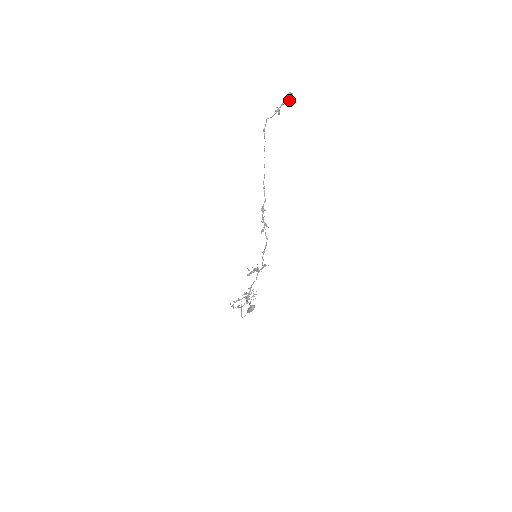
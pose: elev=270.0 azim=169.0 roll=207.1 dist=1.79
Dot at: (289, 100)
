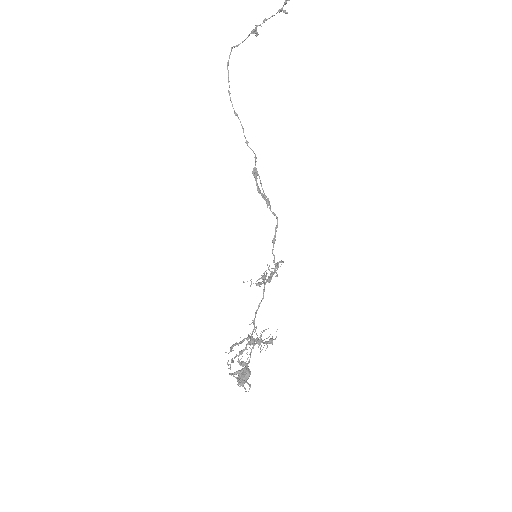
Dot at: (280, 11)
